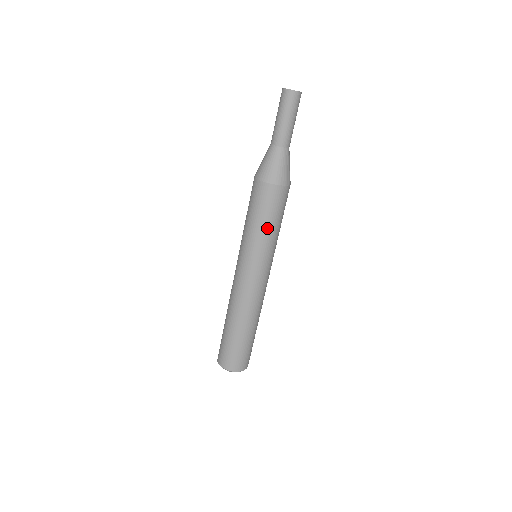
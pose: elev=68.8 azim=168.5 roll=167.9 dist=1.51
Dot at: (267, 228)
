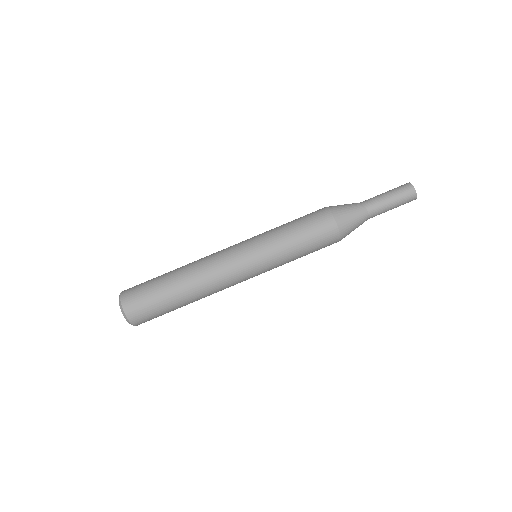
Dot at: (297, 250)
